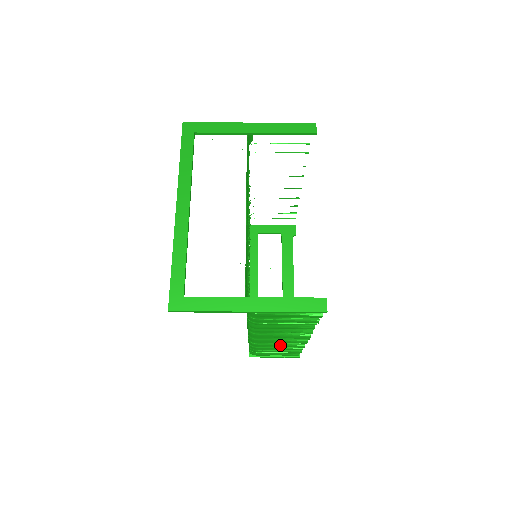
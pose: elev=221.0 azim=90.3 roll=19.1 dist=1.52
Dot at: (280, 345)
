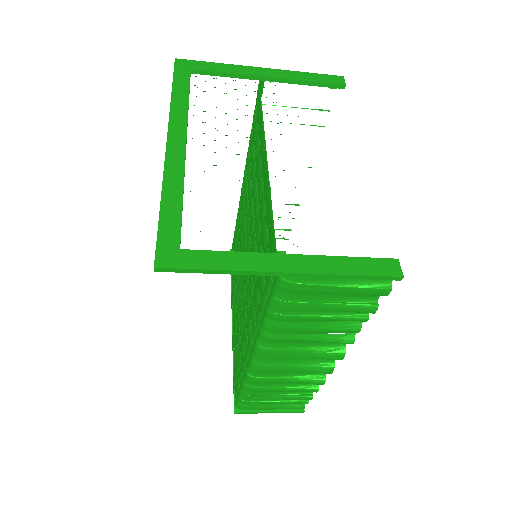
Dot at: (290, 380)
